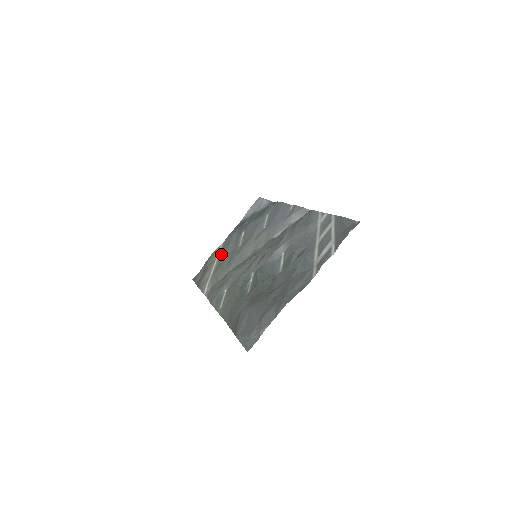
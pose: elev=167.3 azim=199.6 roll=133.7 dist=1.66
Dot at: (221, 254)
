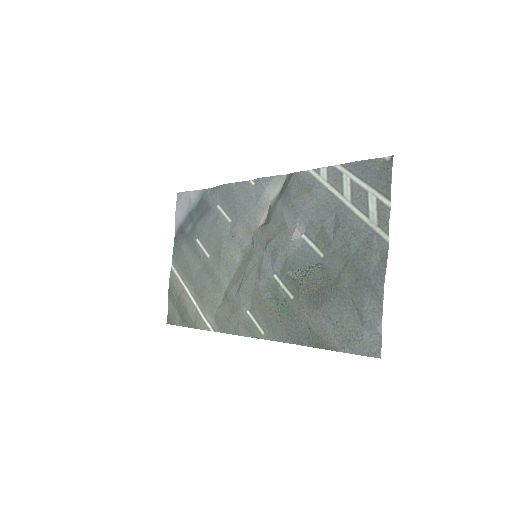
Dot at: (186, 278)
